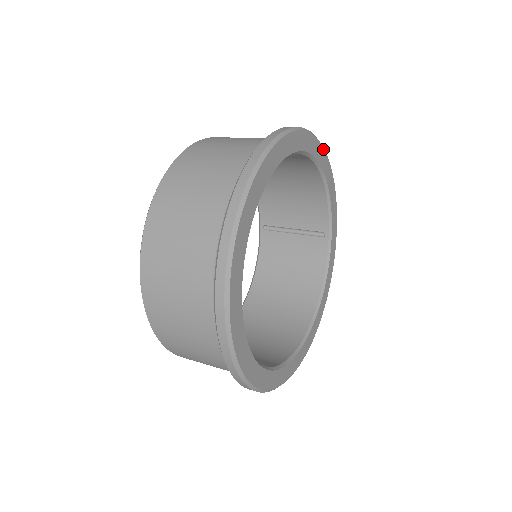
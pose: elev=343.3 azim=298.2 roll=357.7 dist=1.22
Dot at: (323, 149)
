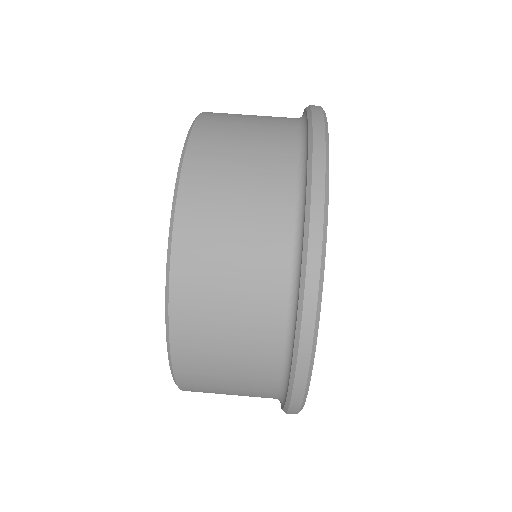
Dot at: occluded
